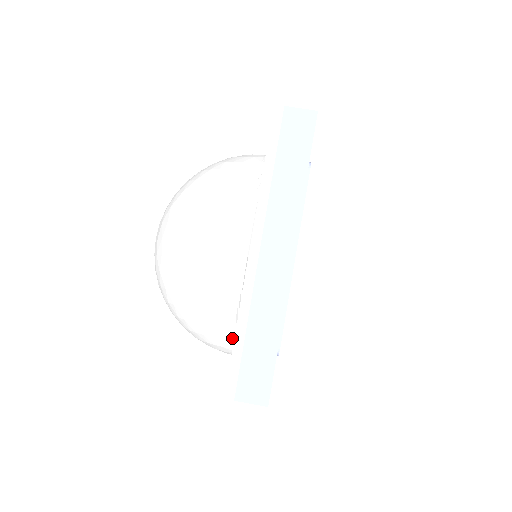
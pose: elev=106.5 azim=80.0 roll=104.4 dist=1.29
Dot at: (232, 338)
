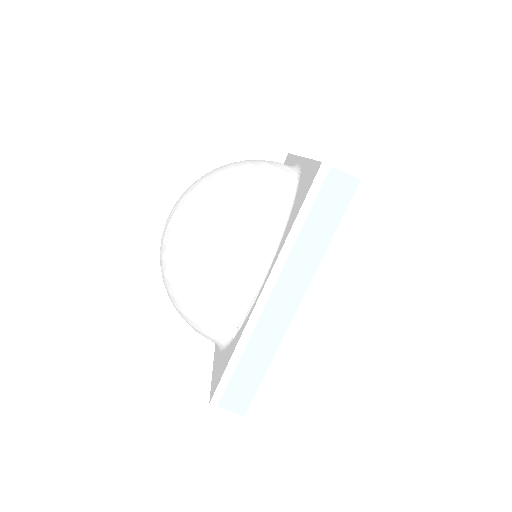
Dot at: (222, 341)
